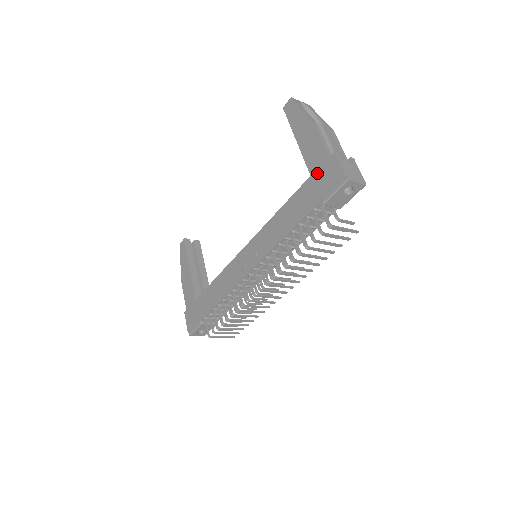
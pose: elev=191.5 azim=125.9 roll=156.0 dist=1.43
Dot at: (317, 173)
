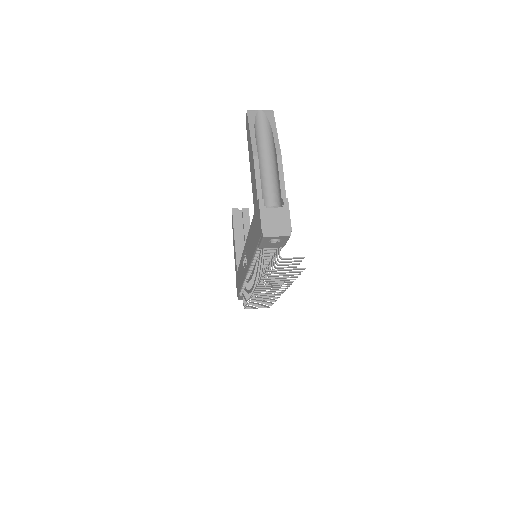
Dot at: (255, 213)
